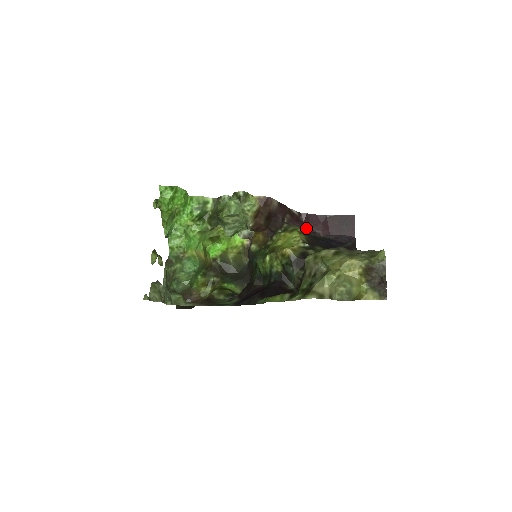
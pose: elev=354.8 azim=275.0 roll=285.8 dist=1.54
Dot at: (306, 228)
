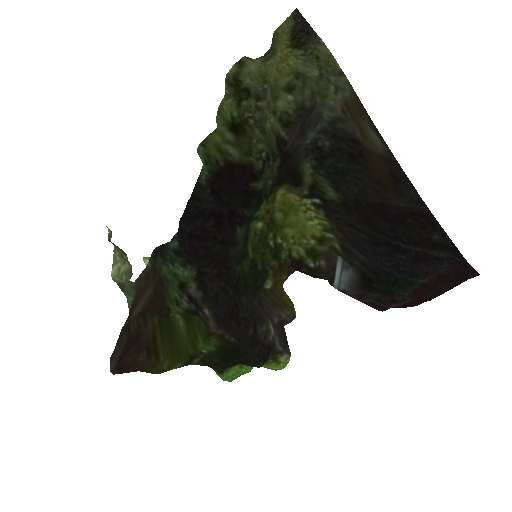
Dot at: (381, 305)
